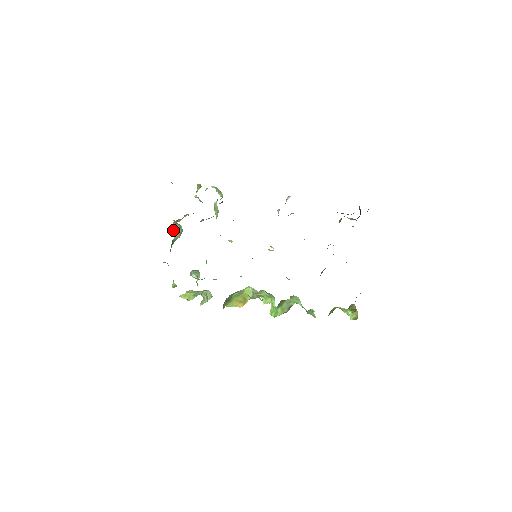
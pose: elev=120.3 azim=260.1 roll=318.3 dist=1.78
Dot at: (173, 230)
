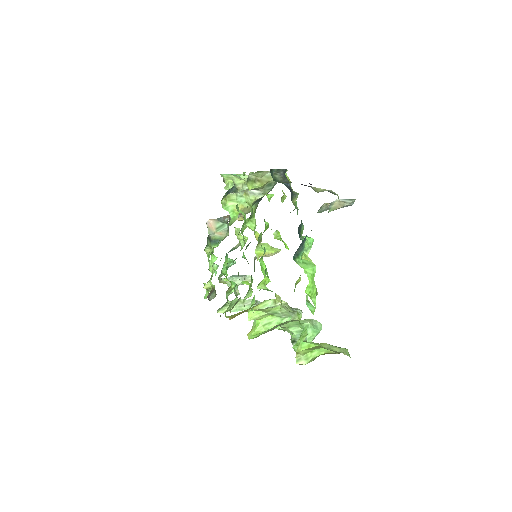
Dot at: (209, 227)
